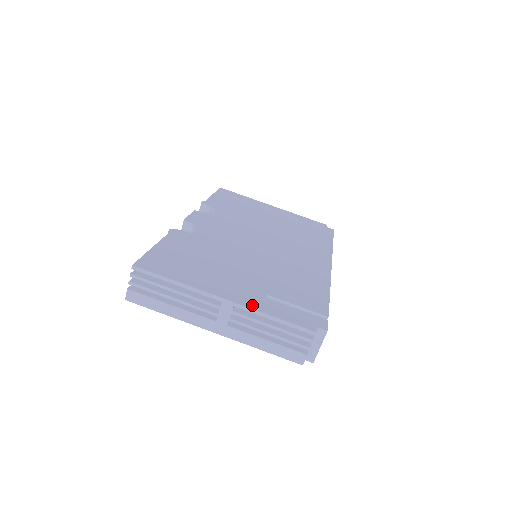
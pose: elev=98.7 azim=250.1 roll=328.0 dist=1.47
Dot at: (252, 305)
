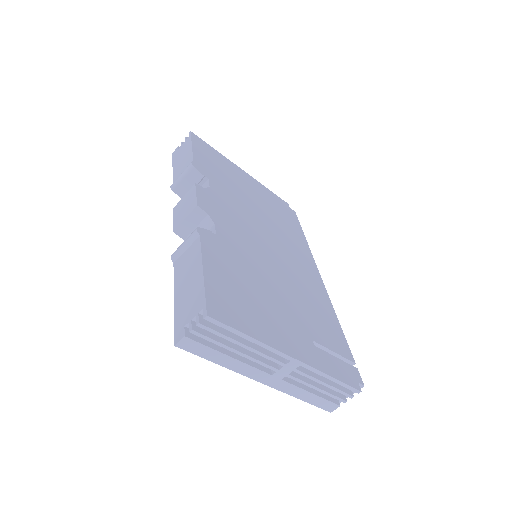
Dot at: (314, 363)
